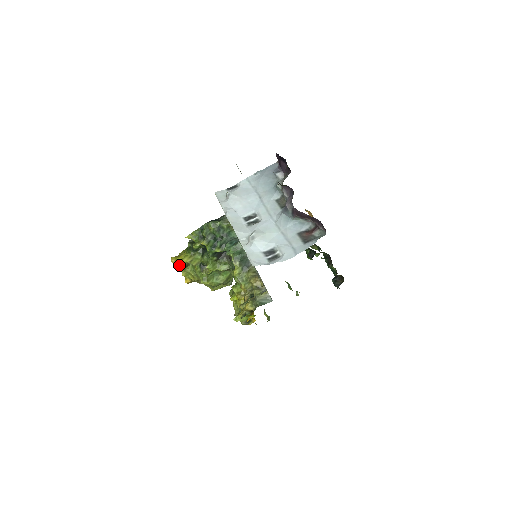
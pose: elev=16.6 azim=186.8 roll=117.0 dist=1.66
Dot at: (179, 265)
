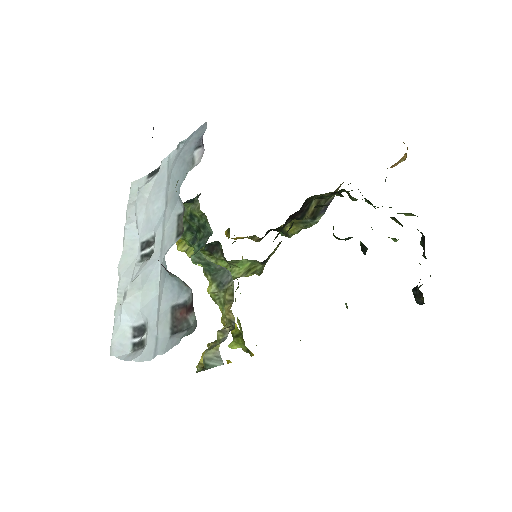
Dot at: occluded
